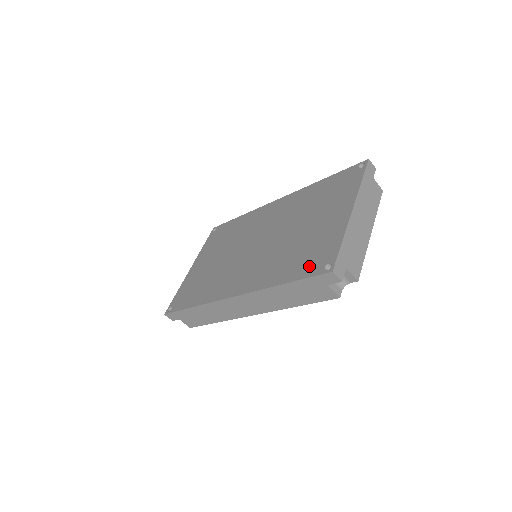
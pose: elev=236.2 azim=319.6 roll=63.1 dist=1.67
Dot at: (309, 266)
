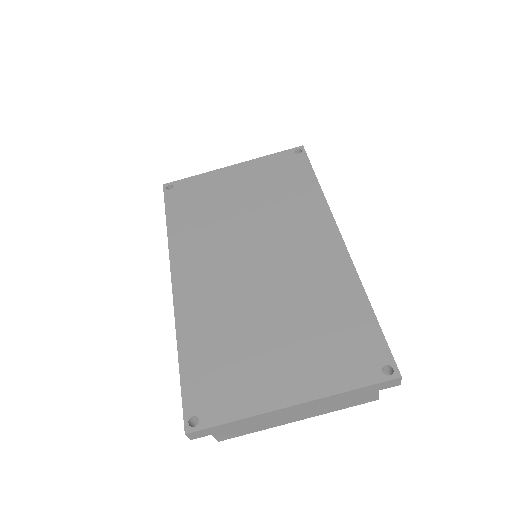
Dot at: (200, 387)
